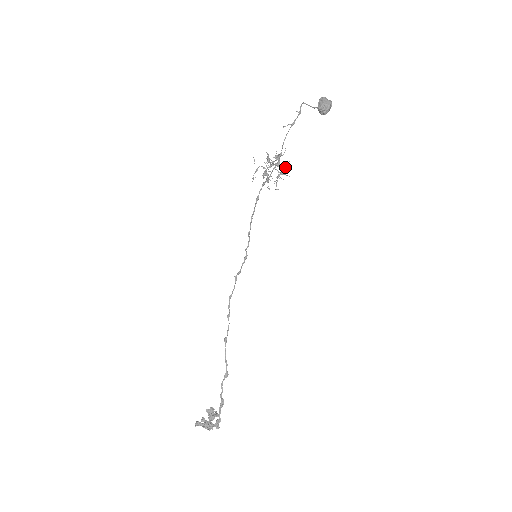
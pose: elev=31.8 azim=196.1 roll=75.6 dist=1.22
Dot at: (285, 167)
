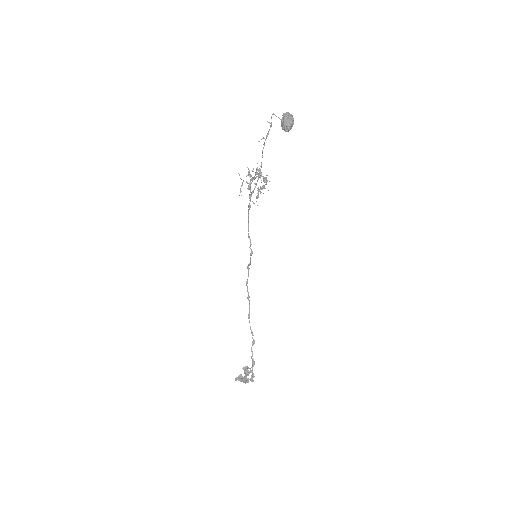
Dot at: (265, 179)
